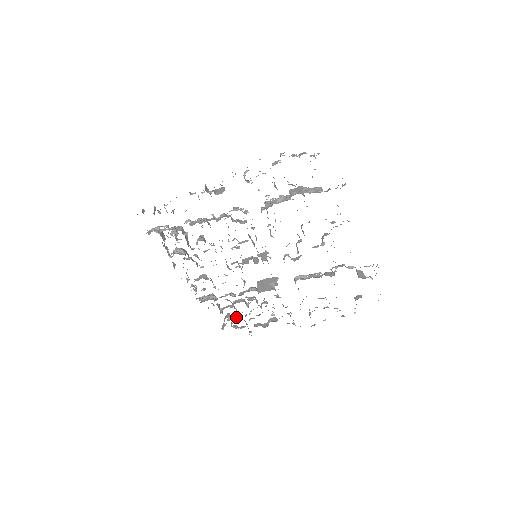
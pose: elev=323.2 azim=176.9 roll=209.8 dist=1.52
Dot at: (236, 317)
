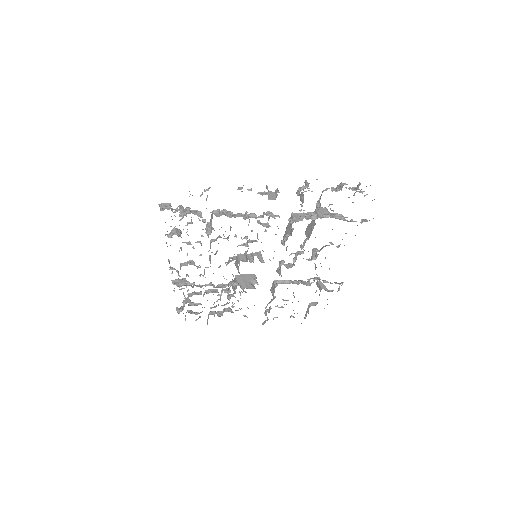
Dot at: (197, 303)
